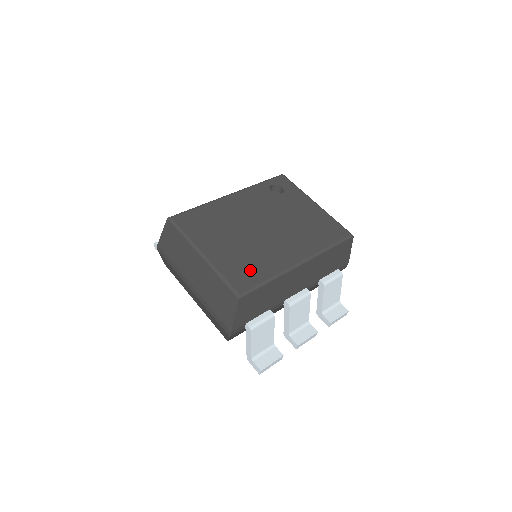
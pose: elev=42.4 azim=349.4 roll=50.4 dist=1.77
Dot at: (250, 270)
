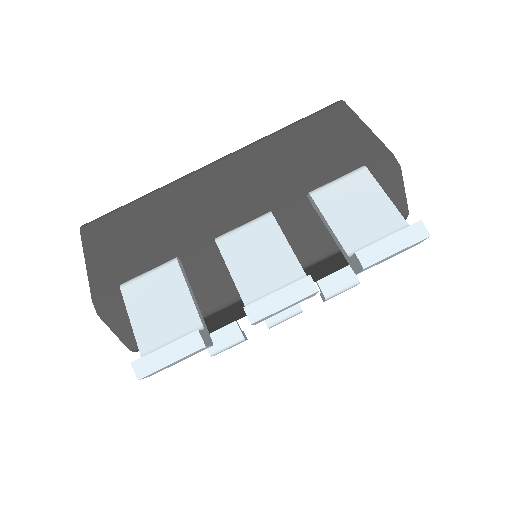
Dot at: occluded
